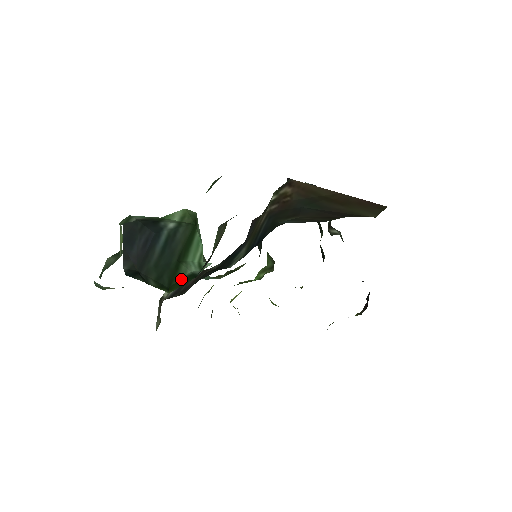
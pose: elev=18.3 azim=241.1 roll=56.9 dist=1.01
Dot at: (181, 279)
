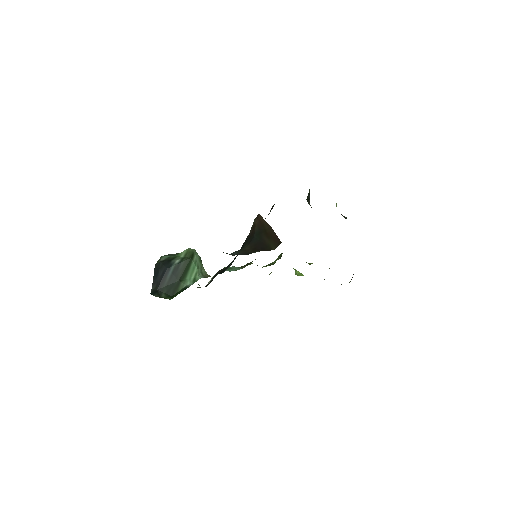
Dot at: (180, 291)
